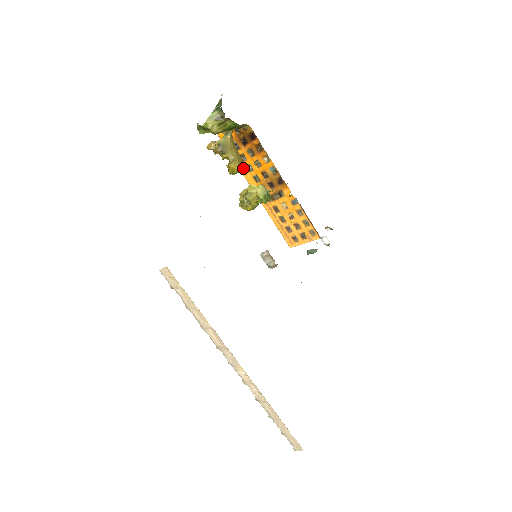
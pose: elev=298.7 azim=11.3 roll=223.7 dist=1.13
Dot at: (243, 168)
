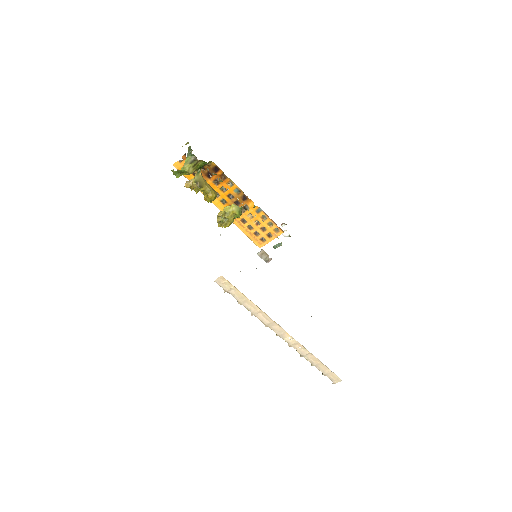
Dot at: occluded
